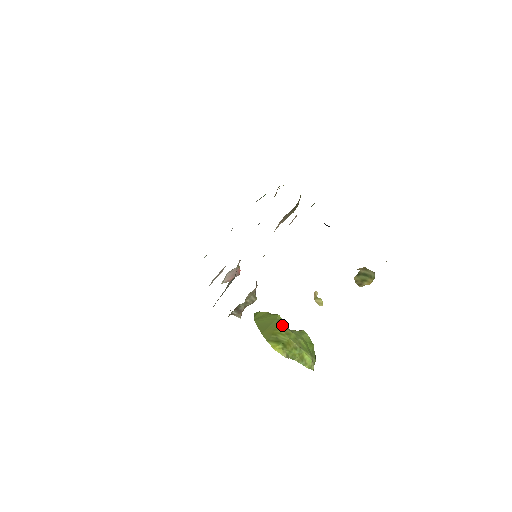
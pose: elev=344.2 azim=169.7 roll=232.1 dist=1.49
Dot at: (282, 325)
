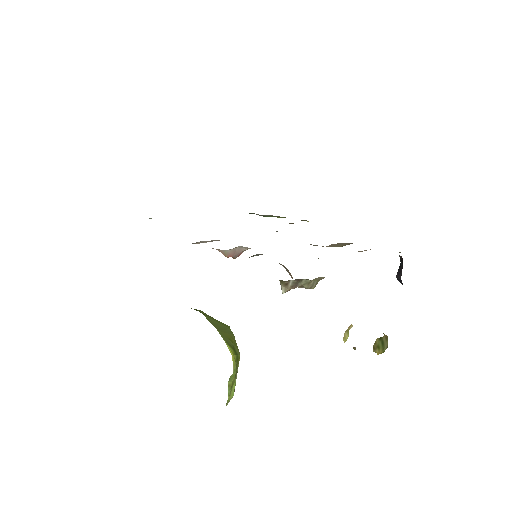
Dot at: occluded
